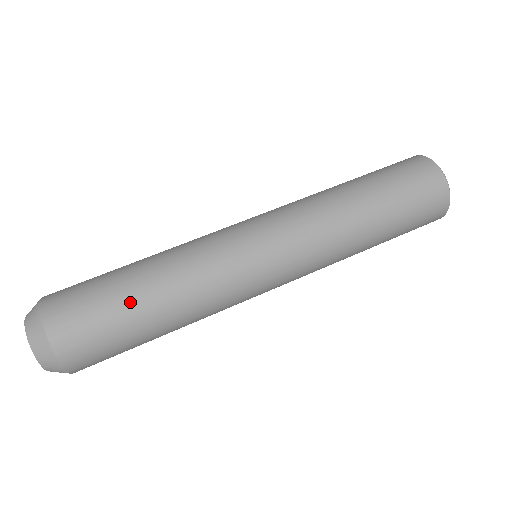
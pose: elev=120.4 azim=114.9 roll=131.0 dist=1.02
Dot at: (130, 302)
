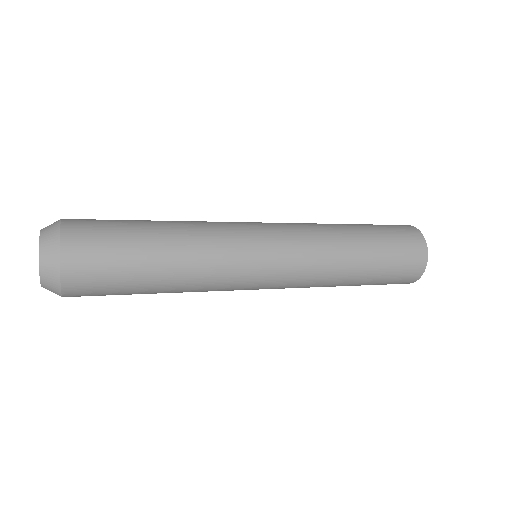
Dot at: occluded
